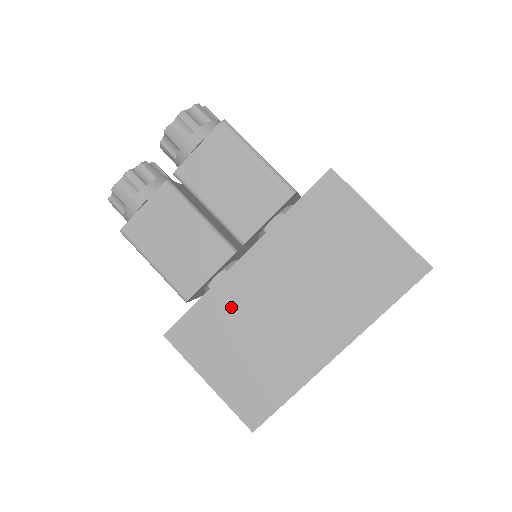
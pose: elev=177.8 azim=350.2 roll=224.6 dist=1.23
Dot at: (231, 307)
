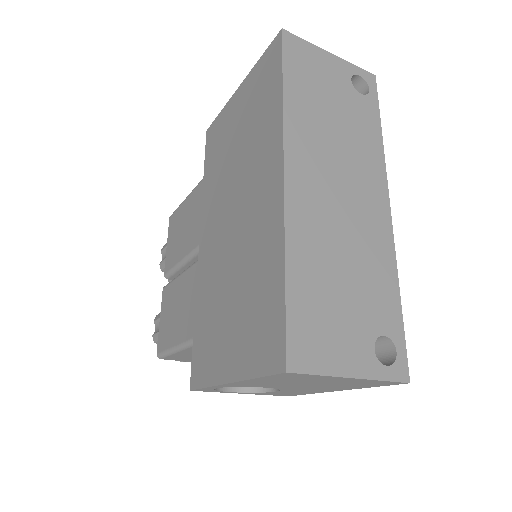
Dot at: (210, 289)
